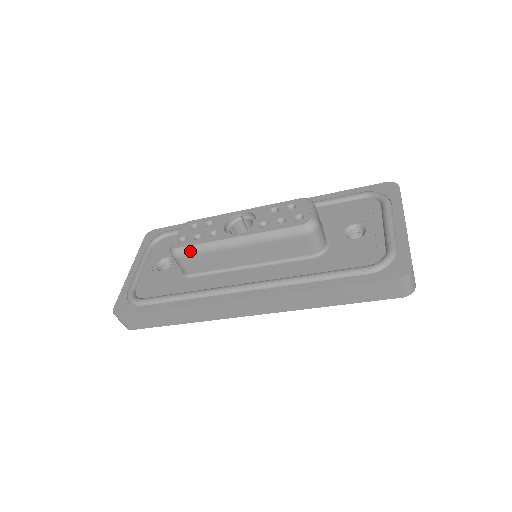
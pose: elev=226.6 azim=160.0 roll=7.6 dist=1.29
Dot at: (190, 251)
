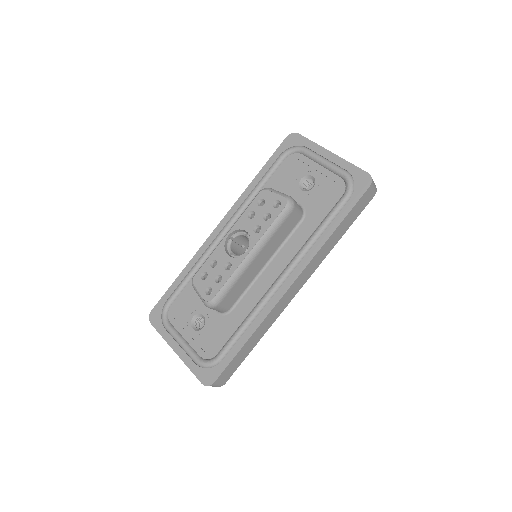
Dot at: (224, 292)
